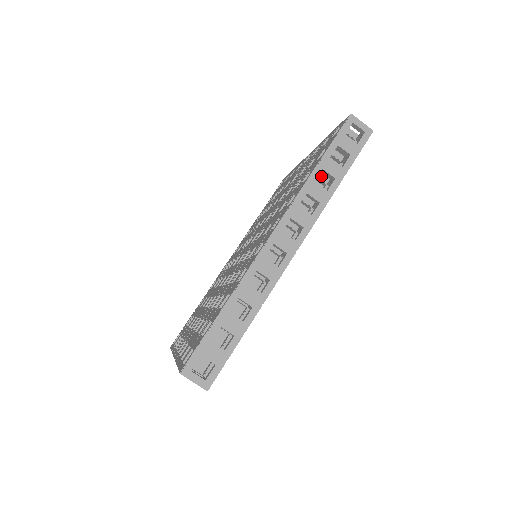
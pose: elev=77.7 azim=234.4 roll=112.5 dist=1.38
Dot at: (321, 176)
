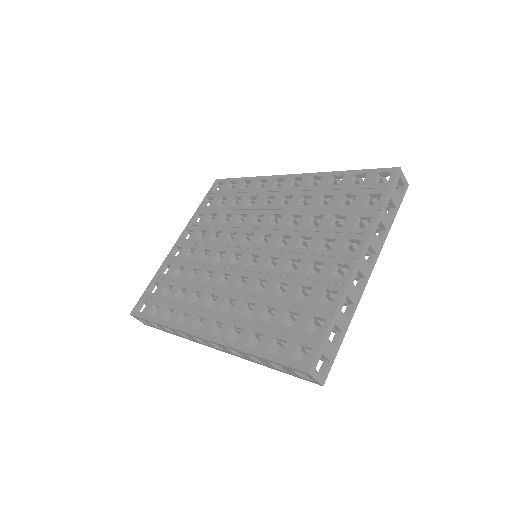
Dot at: occluded
